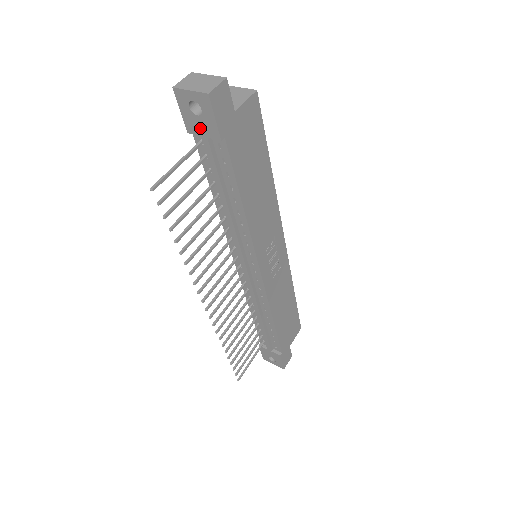
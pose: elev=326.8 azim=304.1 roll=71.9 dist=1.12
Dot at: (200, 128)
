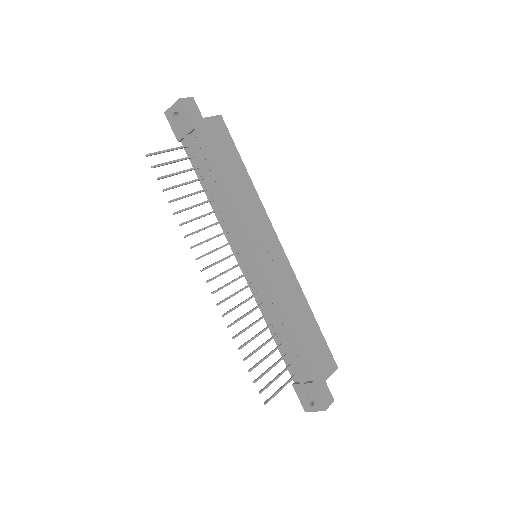
Dot at: (182, 131)
